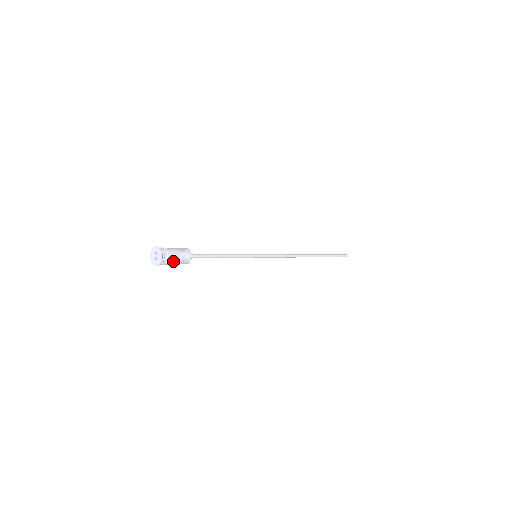
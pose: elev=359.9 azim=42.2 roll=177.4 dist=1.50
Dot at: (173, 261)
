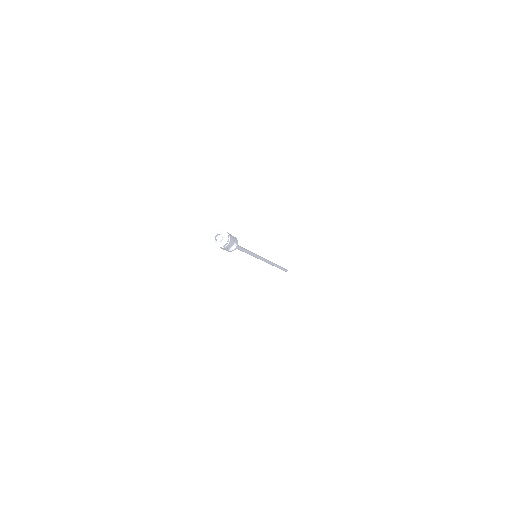
Dot at: (225, 248)
